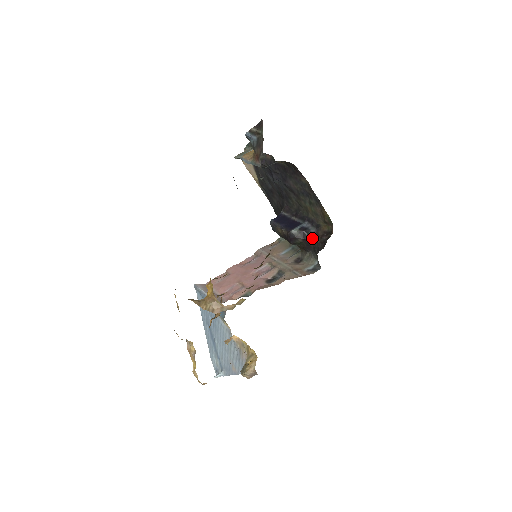
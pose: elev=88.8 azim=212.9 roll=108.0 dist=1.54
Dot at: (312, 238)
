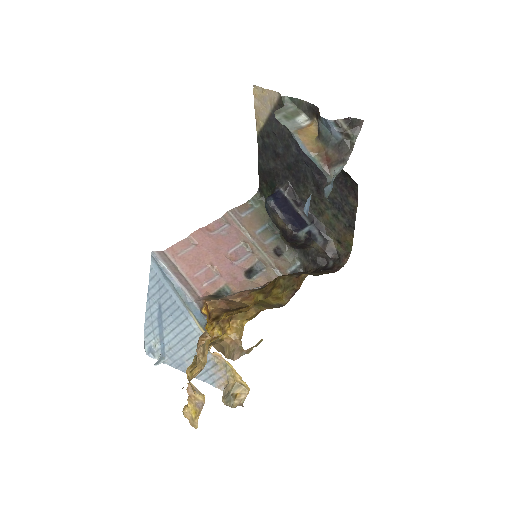
Dot at: (314, 247)
